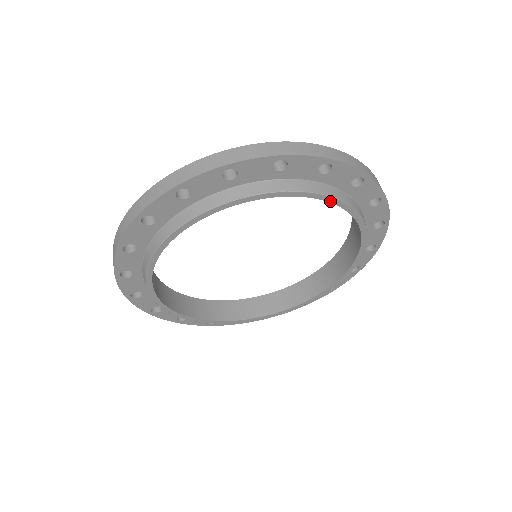
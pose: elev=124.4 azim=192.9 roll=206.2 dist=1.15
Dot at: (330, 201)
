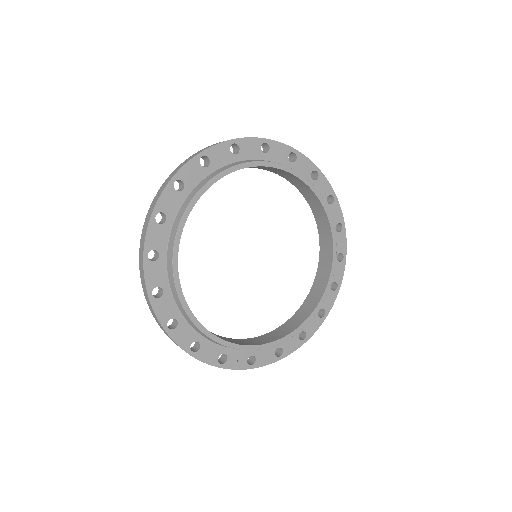
Dot at: (302, 180)
